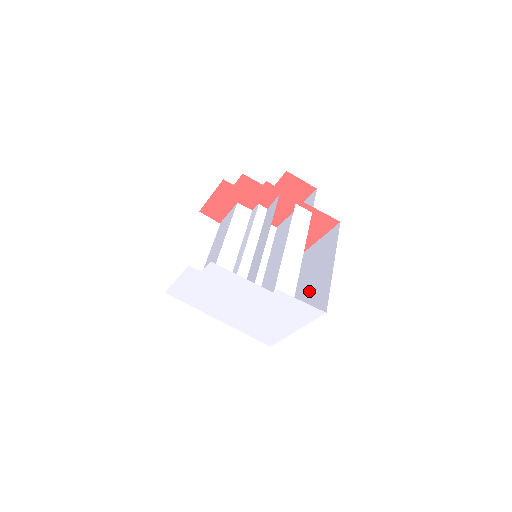
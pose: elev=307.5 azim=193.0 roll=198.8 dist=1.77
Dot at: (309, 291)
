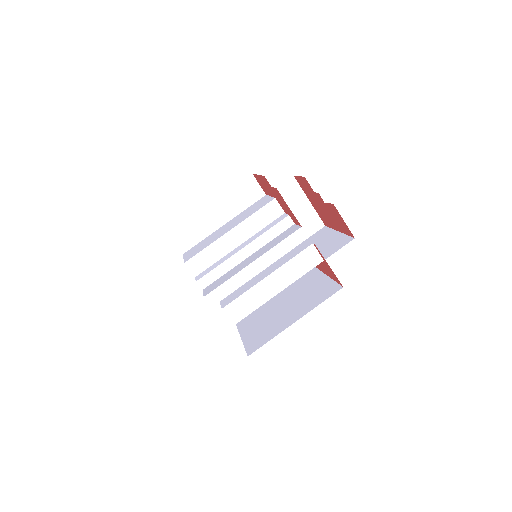
Dot at: (275, 316)
